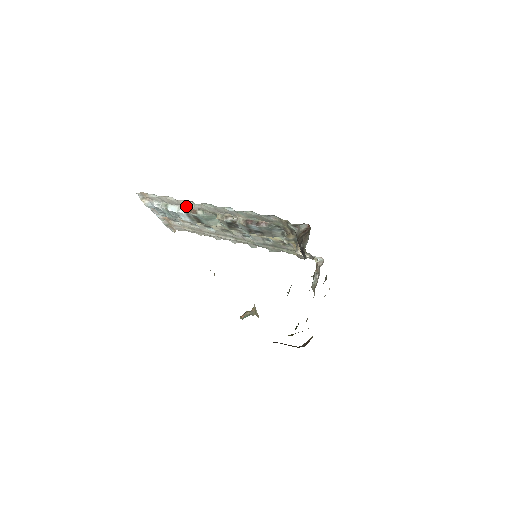
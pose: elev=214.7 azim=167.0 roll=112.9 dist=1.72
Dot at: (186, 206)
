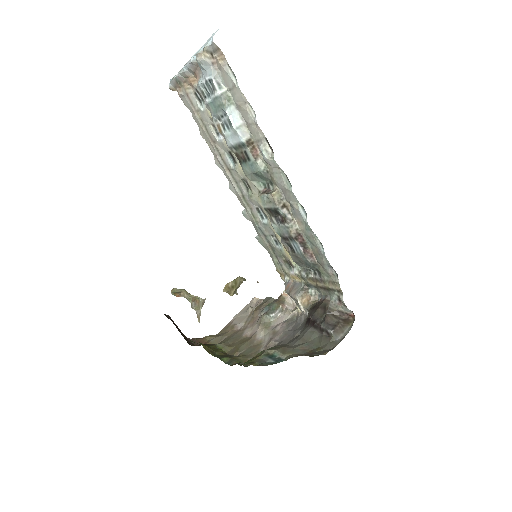
Dot at: (254, 136)
